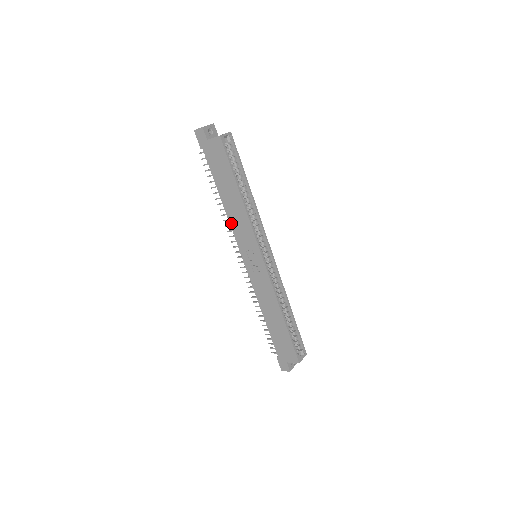
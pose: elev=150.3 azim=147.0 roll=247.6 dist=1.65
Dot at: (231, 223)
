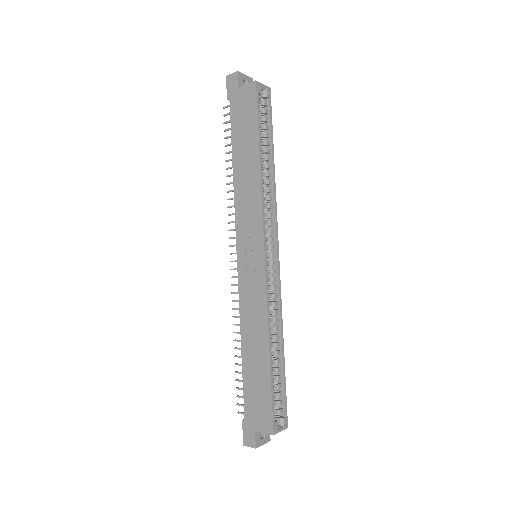
Dot at: (236, 201)
